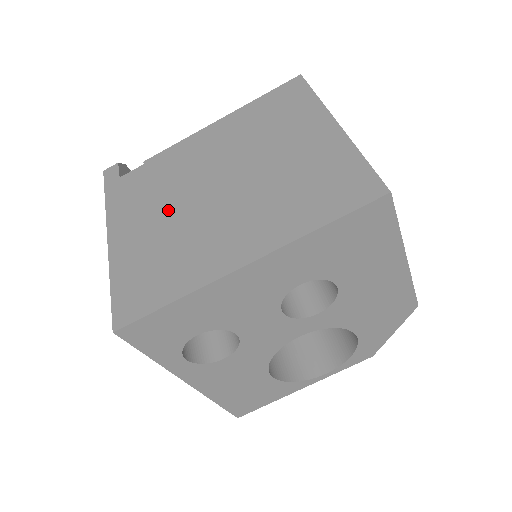
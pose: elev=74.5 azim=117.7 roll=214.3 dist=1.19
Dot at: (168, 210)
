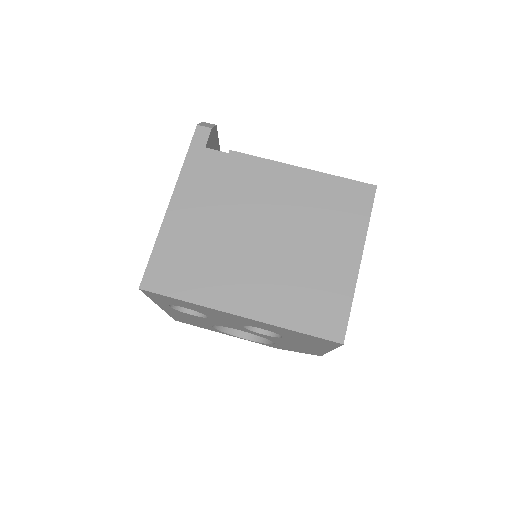
Dot at: (221, 221)
